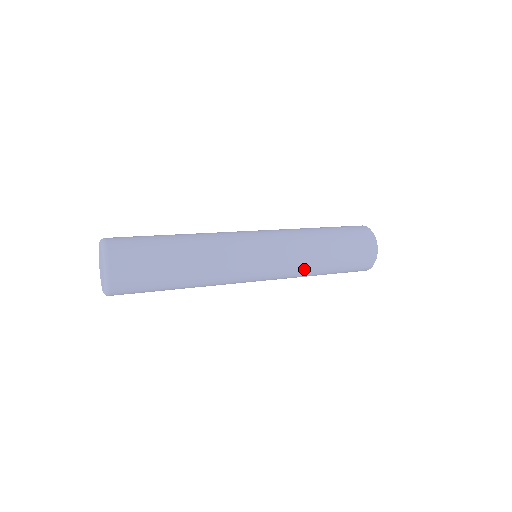
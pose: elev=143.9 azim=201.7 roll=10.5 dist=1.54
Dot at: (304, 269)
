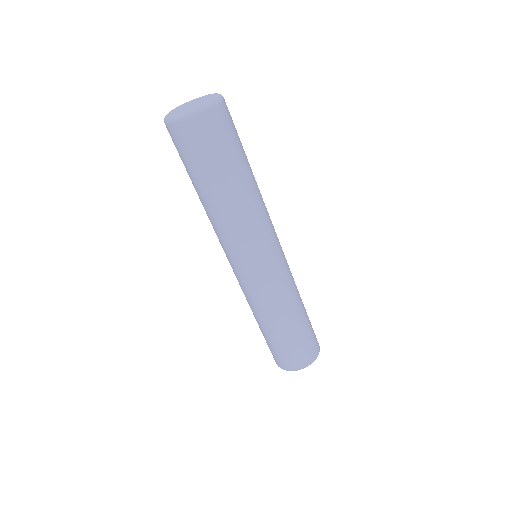
Dot at: (283, 301)
